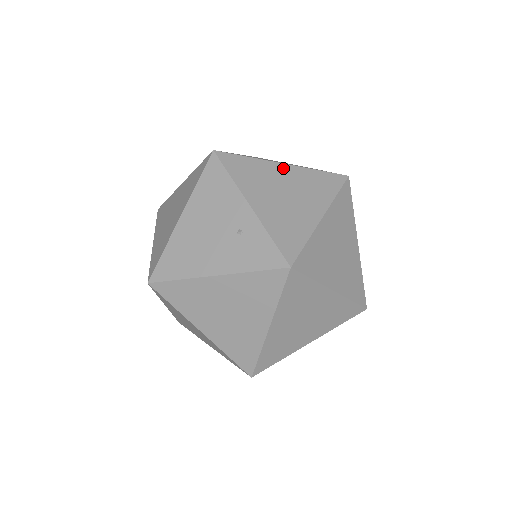
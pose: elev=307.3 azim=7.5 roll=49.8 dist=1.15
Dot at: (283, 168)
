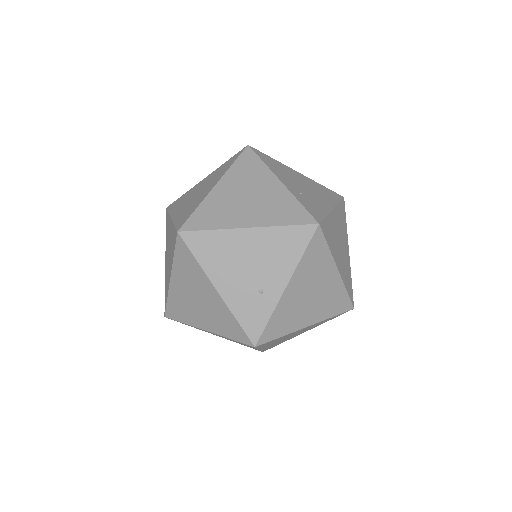
Dot at: (334, 274)
